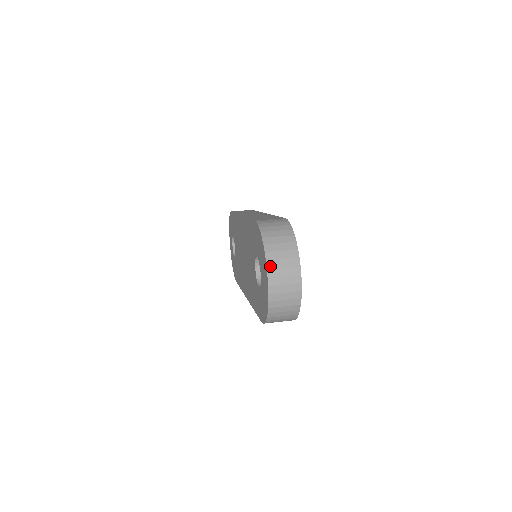
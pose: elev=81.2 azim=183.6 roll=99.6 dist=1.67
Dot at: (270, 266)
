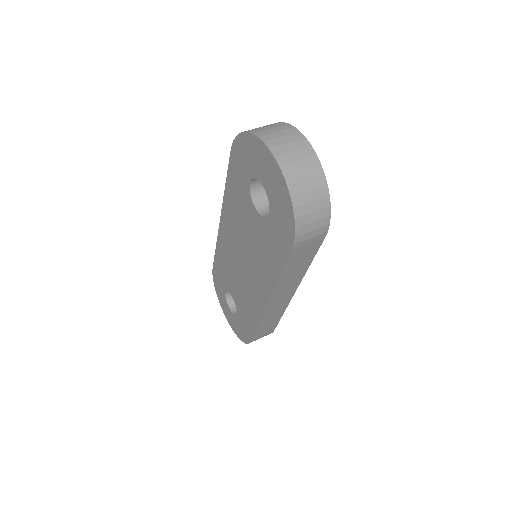
Dot at: (265, 139)
